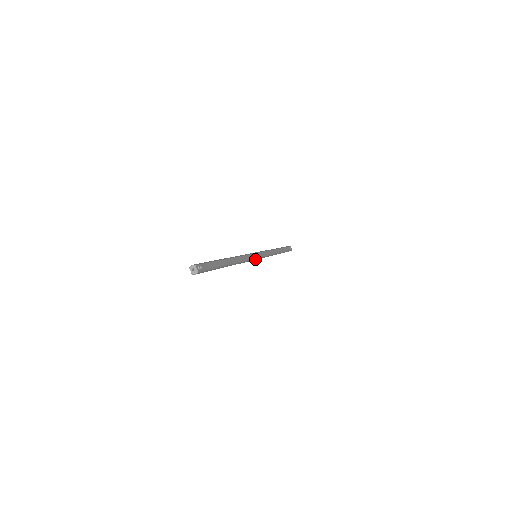
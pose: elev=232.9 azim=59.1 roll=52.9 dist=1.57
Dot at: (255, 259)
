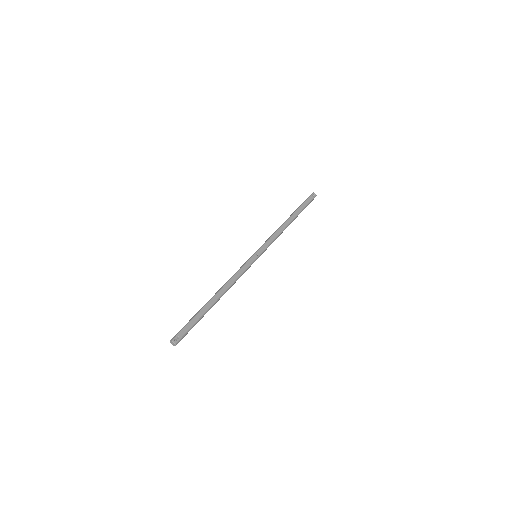
Dot at: occluded
